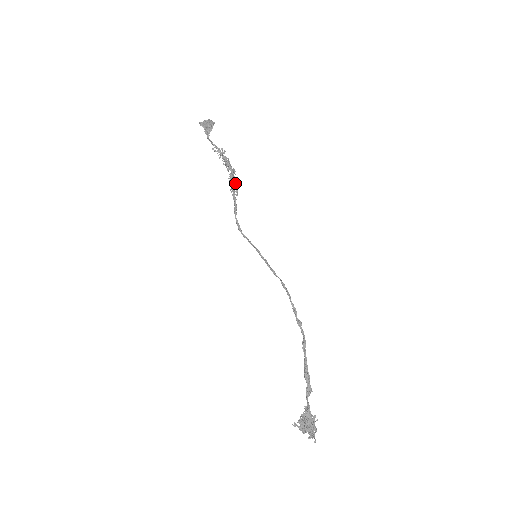
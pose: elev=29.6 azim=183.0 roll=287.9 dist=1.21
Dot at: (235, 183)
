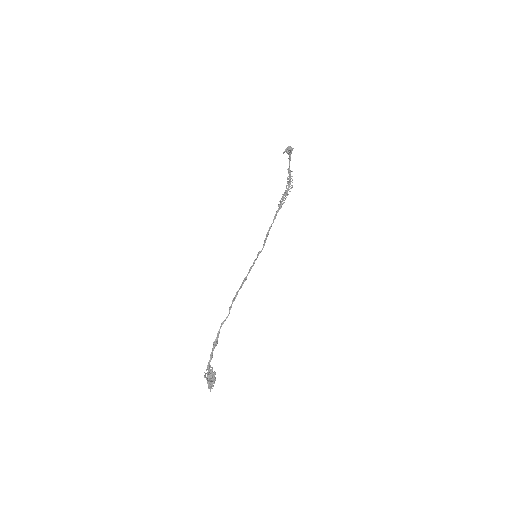
Dot at: (283, 197)
